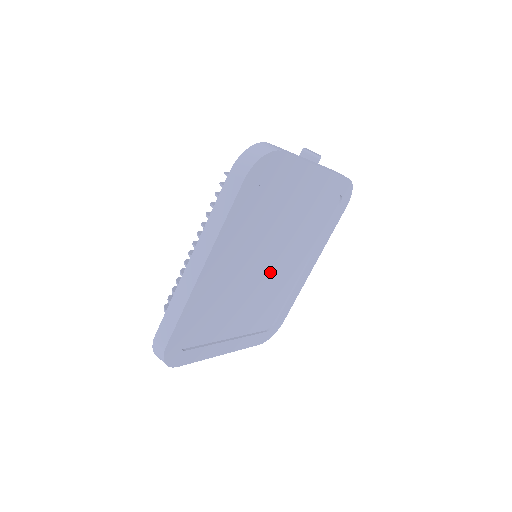
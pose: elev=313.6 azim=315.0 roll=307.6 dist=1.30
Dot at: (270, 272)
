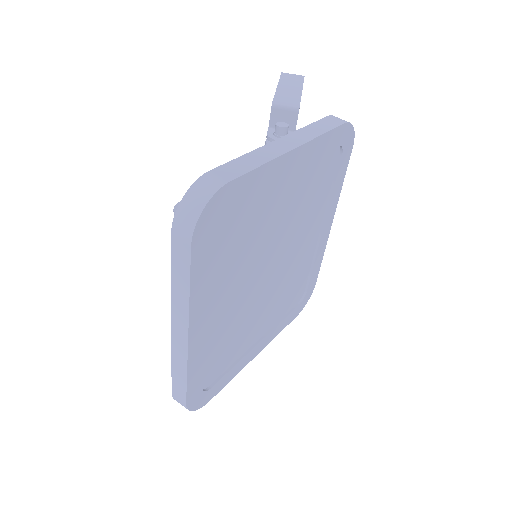
Dot at: (278, 268)
